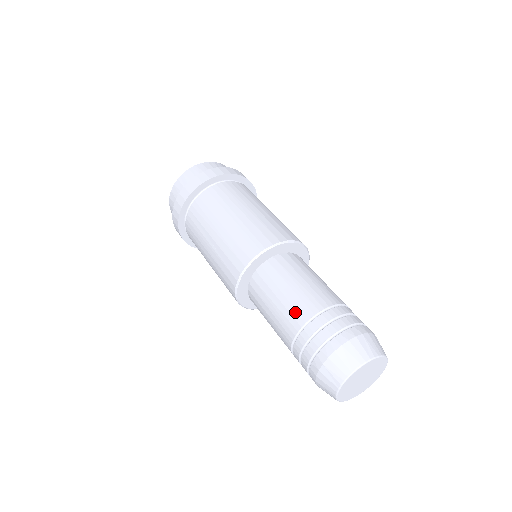
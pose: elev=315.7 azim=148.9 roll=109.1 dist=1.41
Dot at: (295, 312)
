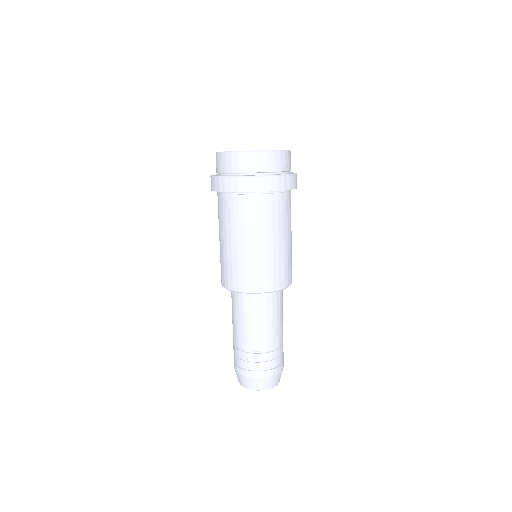
Dot at: (259, 341)
